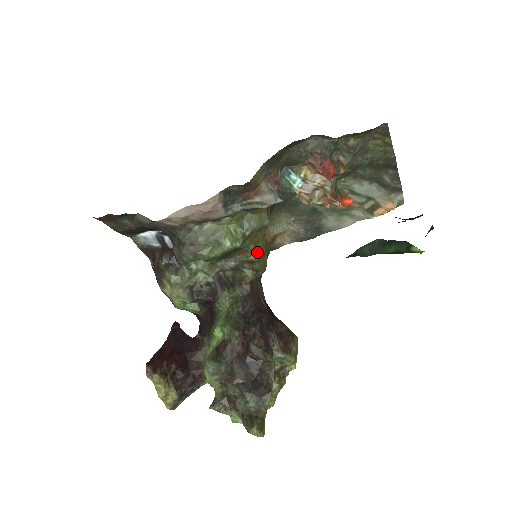
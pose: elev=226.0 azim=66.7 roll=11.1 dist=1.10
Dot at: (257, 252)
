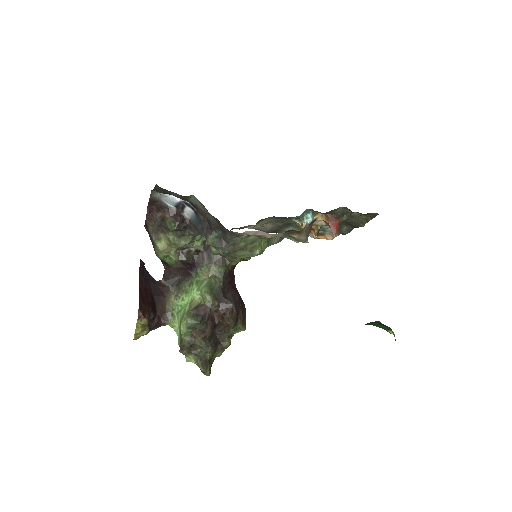
Dot at: occluded
